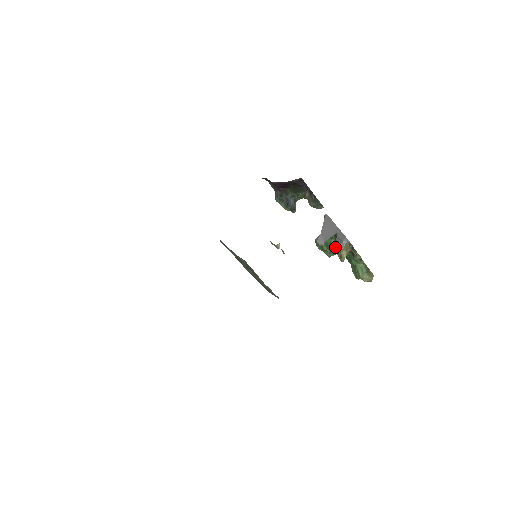
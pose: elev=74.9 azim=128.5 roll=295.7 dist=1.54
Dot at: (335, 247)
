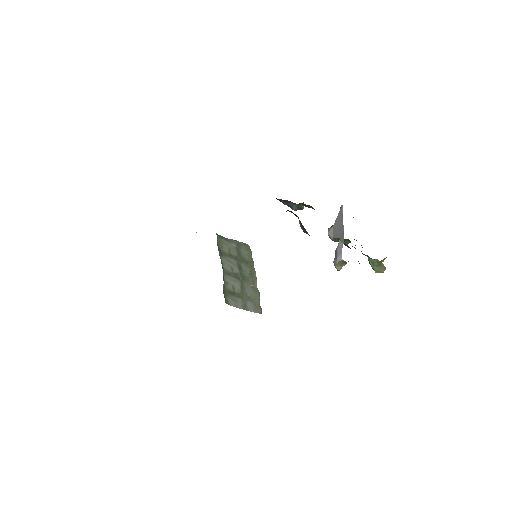
Dot at: (347, 240)
